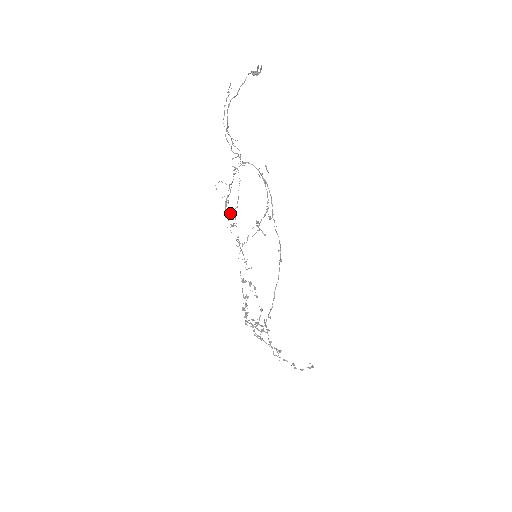
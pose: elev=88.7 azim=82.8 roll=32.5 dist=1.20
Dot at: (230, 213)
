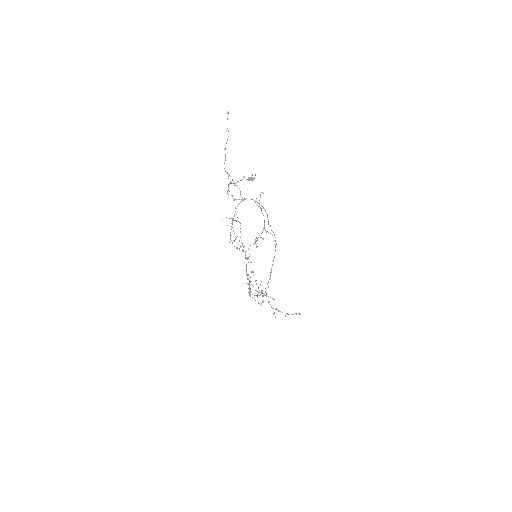
Dot at: (234, 233)
